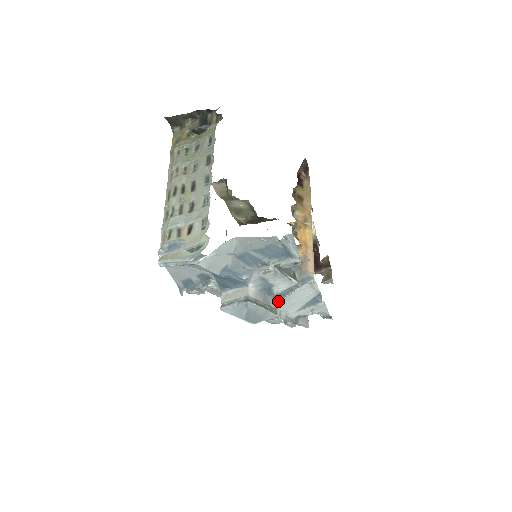
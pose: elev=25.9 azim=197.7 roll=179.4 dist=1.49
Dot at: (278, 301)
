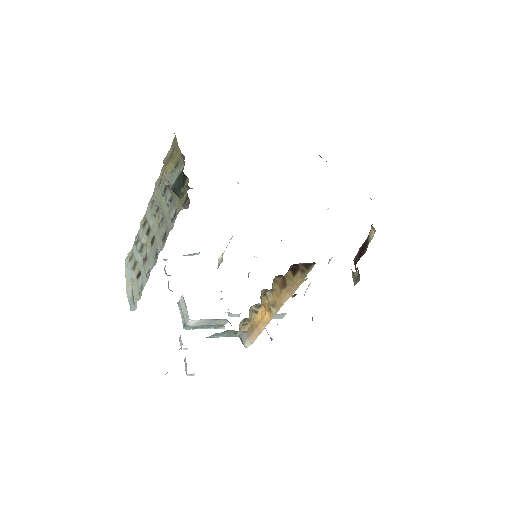
Dot at: (229, 322)
